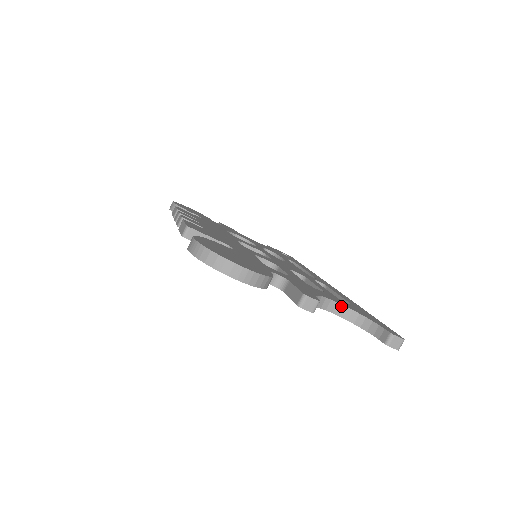
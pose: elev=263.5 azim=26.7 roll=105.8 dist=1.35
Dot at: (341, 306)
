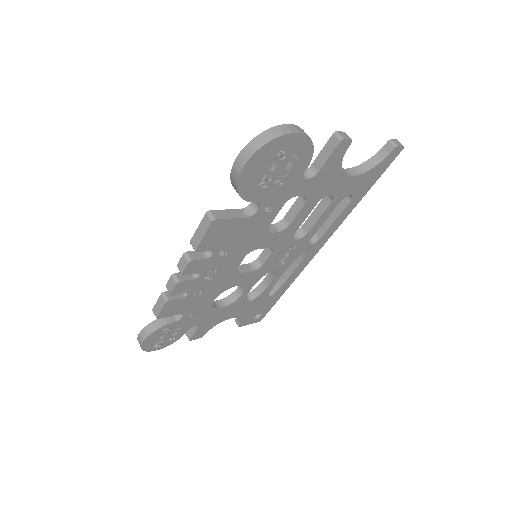
Dot at: (348, 170)
